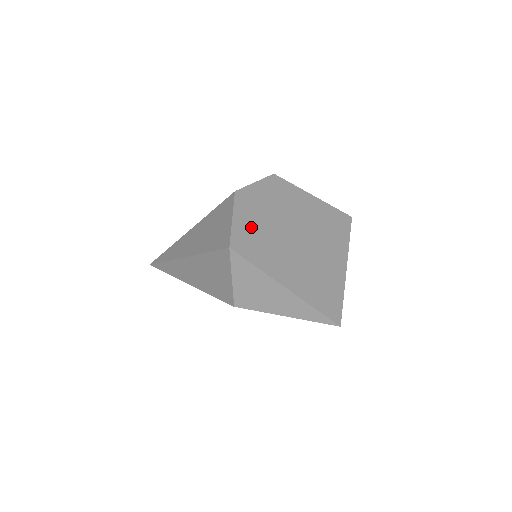
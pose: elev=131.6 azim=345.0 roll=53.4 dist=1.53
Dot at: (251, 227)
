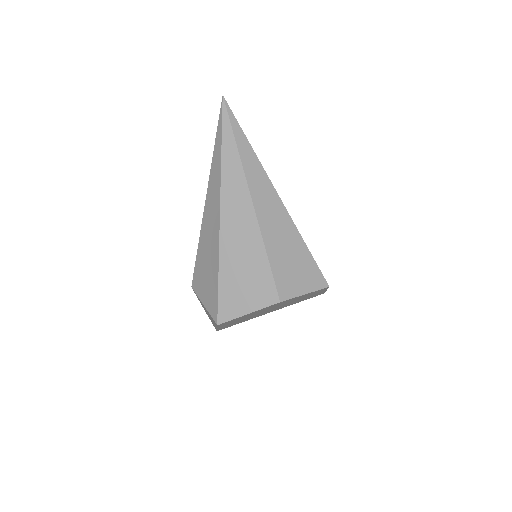
Dot at: occluded
